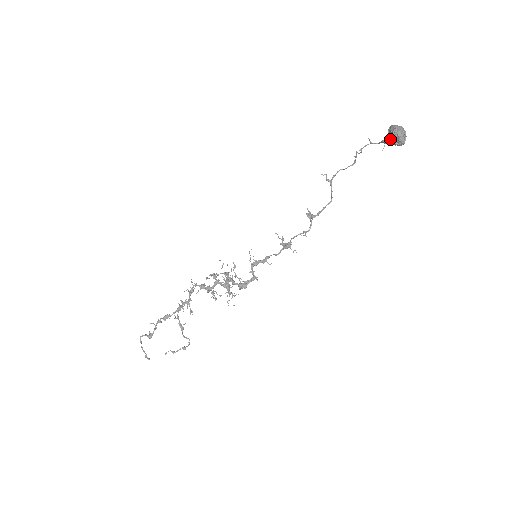
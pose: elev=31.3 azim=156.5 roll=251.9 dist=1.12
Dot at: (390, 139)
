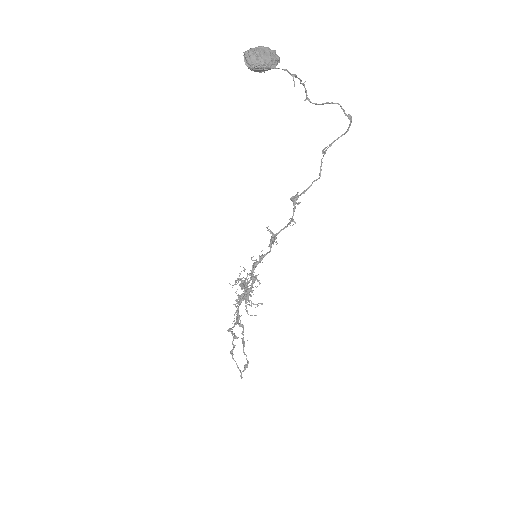
Dot at: occluded
